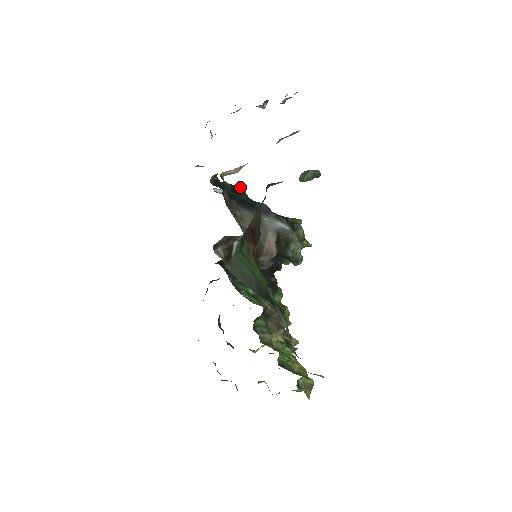
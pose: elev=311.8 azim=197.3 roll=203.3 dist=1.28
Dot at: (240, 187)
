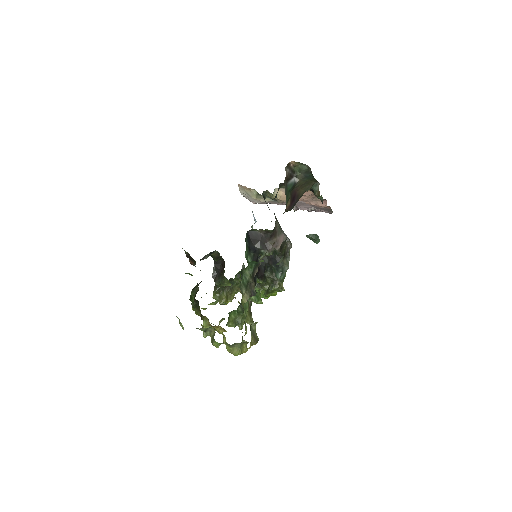
Dot at: occluded
